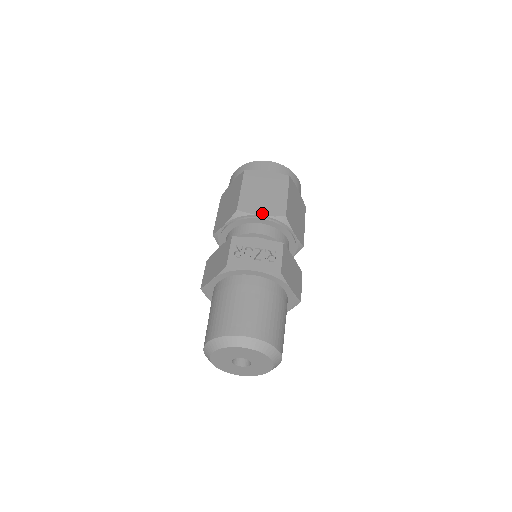
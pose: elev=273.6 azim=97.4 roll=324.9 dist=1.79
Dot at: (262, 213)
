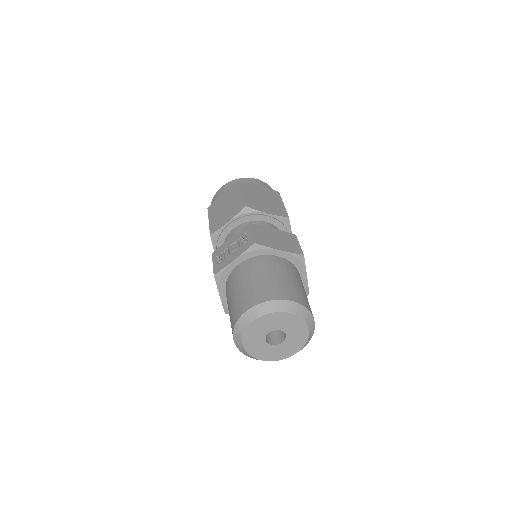
Dot at: (228, 220)
